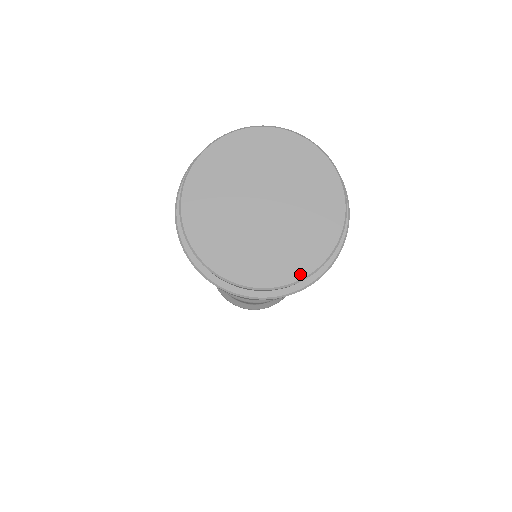
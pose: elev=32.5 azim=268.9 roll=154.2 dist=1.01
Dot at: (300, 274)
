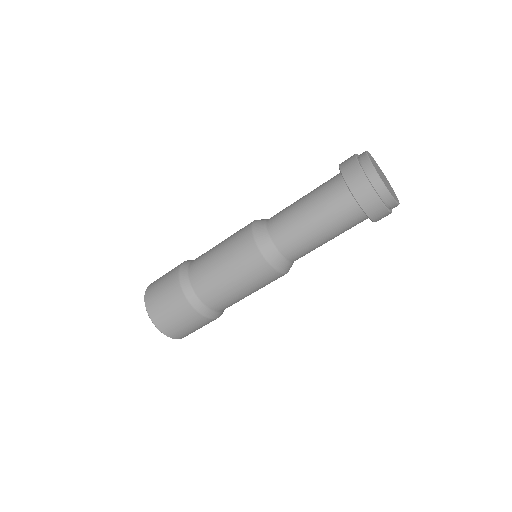
Dot at: occluded
